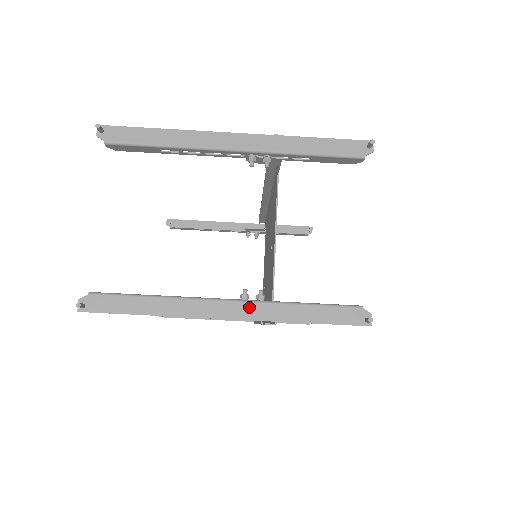
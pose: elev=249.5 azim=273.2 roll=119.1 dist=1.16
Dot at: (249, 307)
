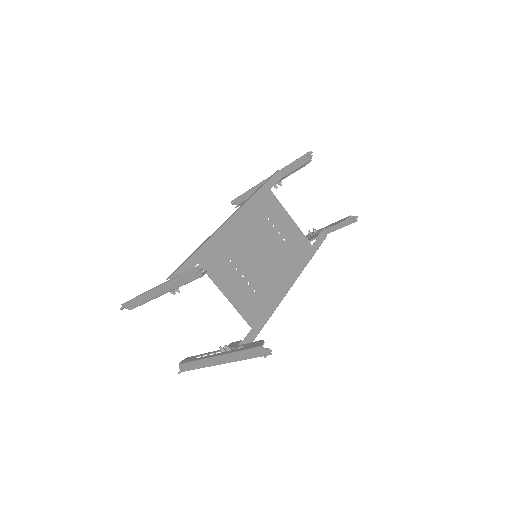
Dot at: (224, 358)
